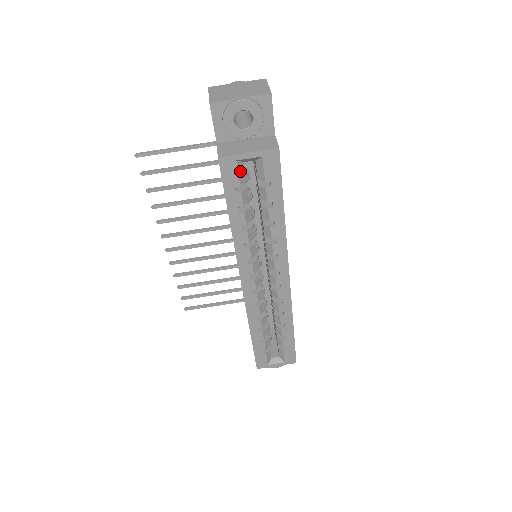
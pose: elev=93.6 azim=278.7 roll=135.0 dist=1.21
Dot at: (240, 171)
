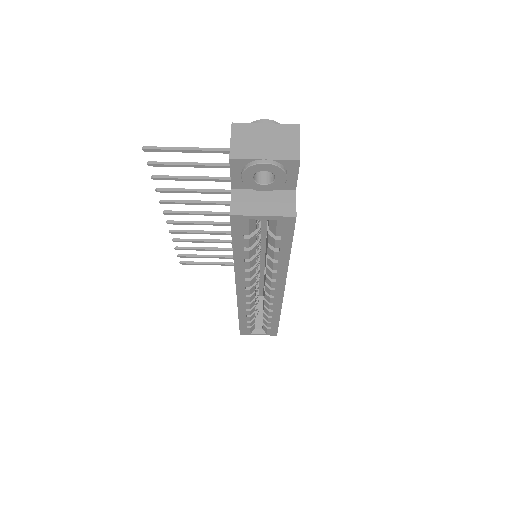
Dot at: (251, 225)
